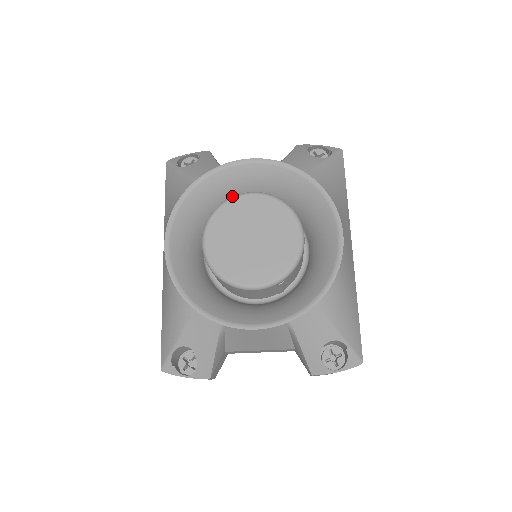
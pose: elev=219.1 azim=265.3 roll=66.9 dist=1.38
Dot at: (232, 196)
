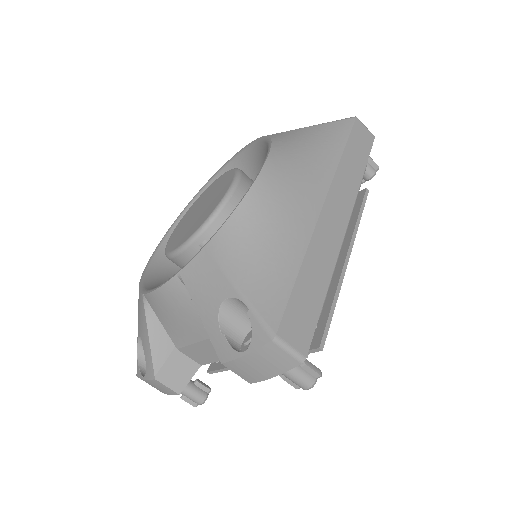
Dot at: occluded
